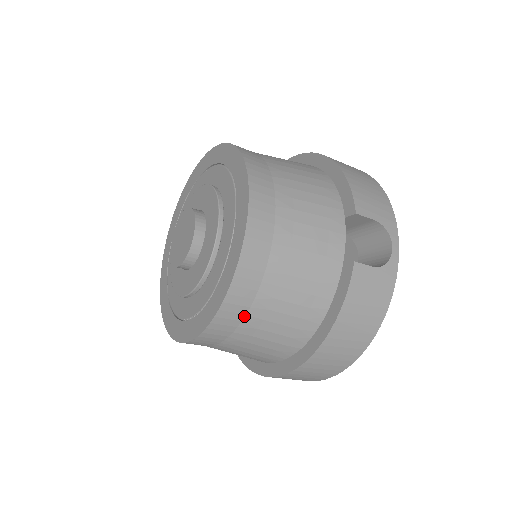
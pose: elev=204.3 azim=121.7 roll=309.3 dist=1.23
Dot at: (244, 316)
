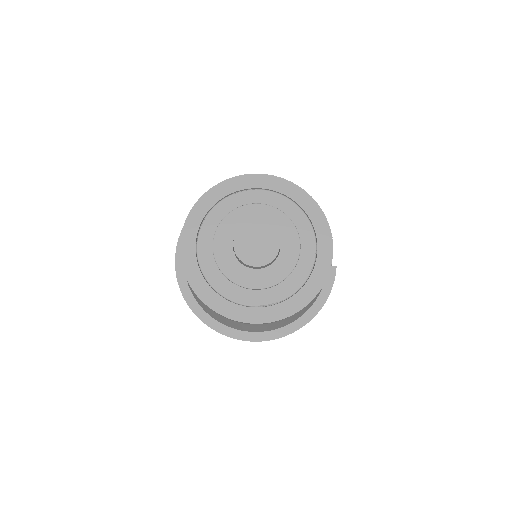
Dot at: occluded
